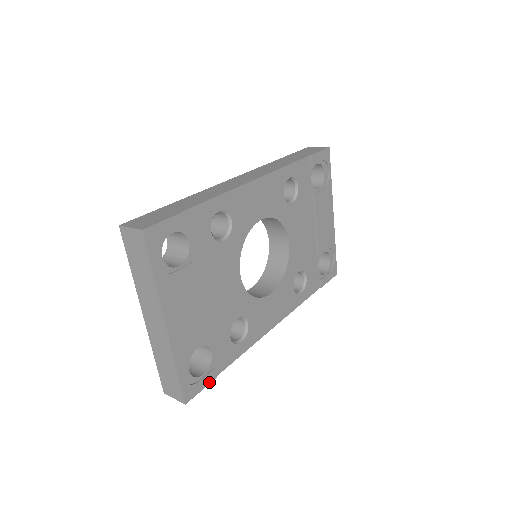
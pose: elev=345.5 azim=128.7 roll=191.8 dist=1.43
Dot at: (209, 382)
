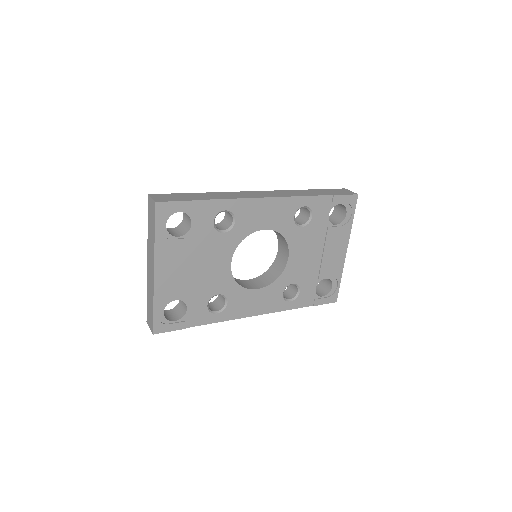
Dot at: (178, 329)
